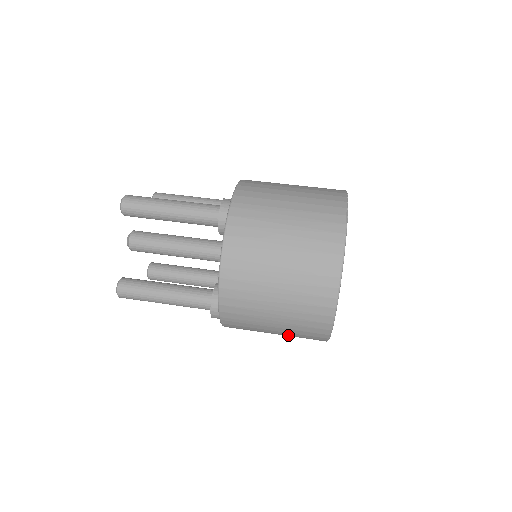
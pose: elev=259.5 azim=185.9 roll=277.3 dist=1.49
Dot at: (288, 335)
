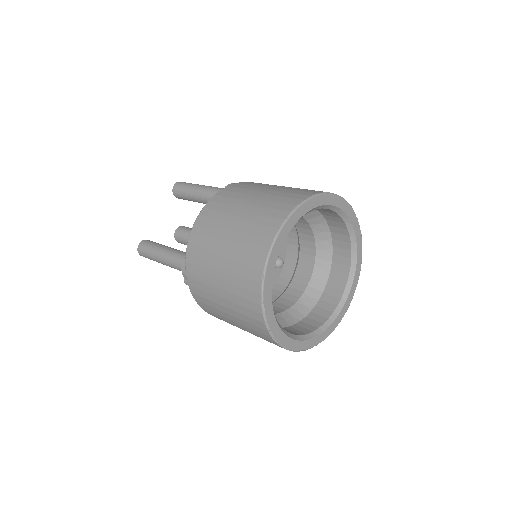
Dot at: (236, 313)
